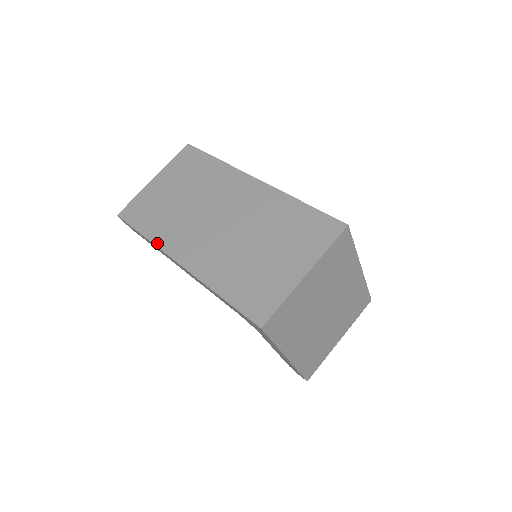
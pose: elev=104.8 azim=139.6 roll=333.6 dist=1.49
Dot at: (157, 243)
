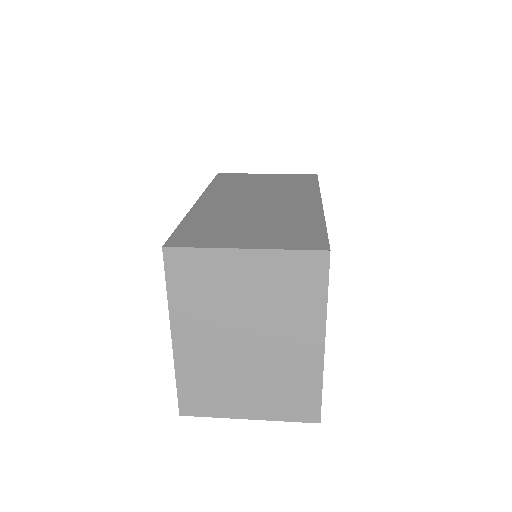
Dot at: (208, 190)
